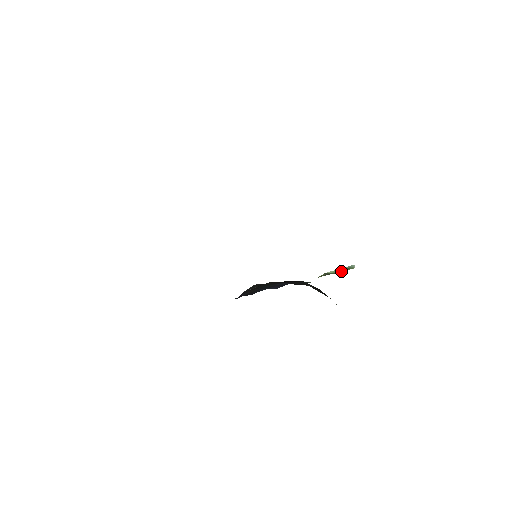
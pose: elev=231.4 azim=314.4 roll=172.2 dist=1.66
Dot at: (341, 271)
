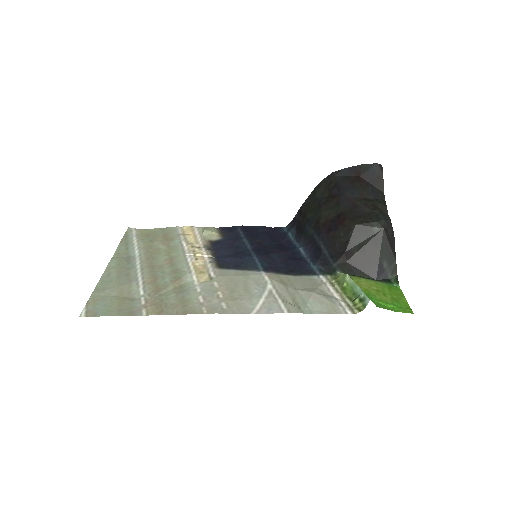
Dot at: (356, 296)
